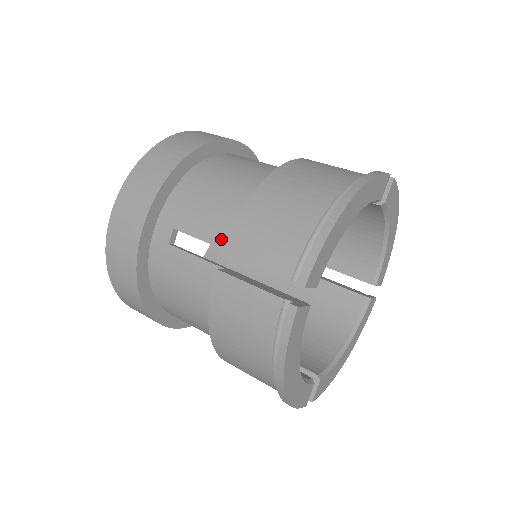
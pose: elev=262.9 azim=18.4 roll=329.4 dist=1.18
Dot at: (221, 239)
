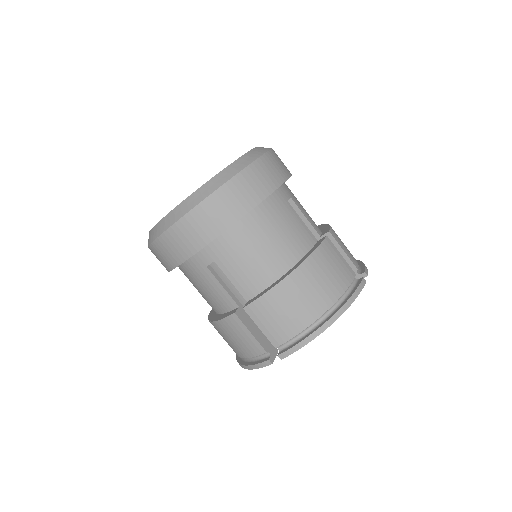
Dot at: (245, 291)
